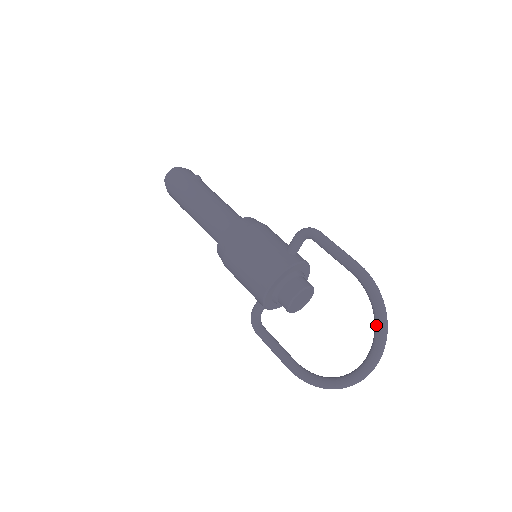
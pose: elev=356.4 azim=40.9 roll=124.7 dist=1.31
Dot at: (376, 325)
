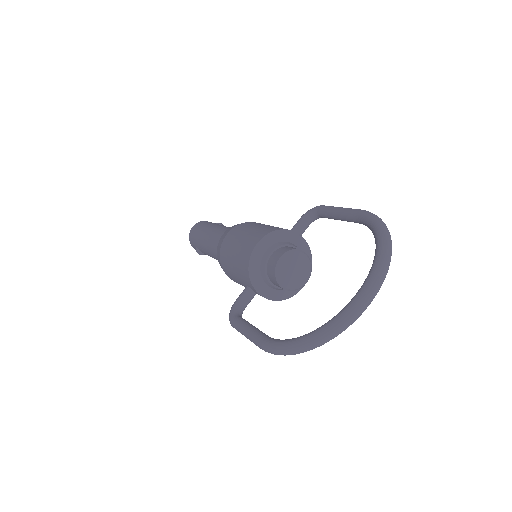
Dot at: (377, 245)
